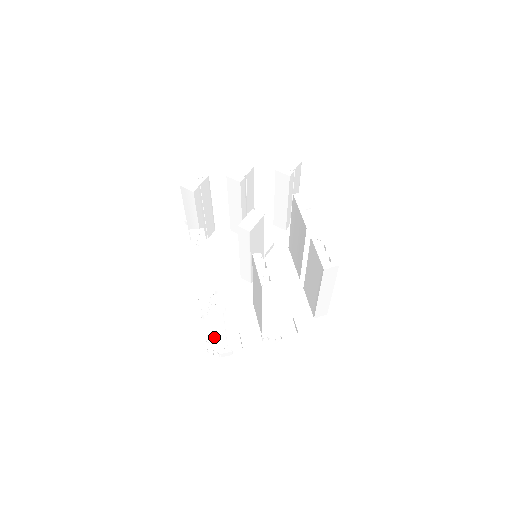
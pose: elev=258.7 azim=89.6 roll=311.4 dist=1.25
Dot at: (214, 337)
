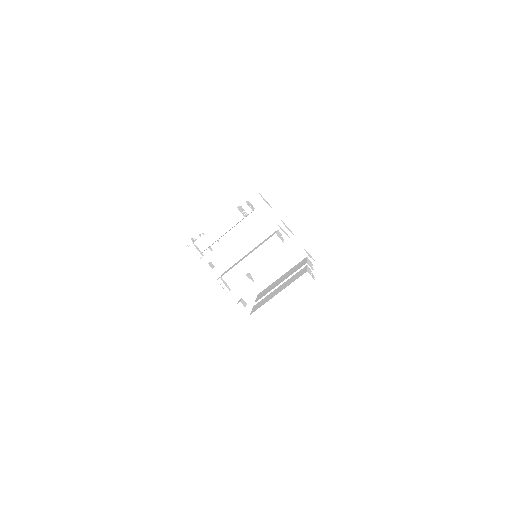
Dot at: (211, 232)
